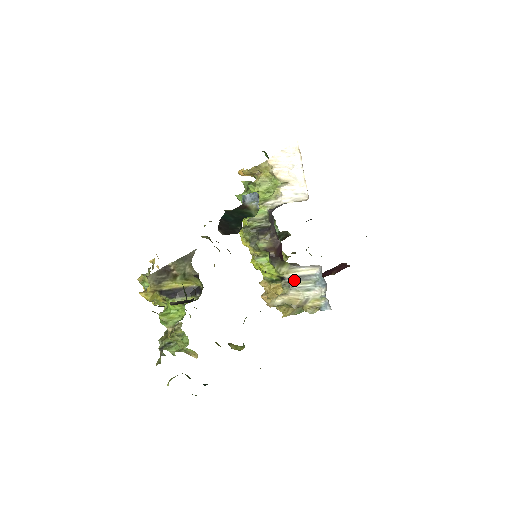
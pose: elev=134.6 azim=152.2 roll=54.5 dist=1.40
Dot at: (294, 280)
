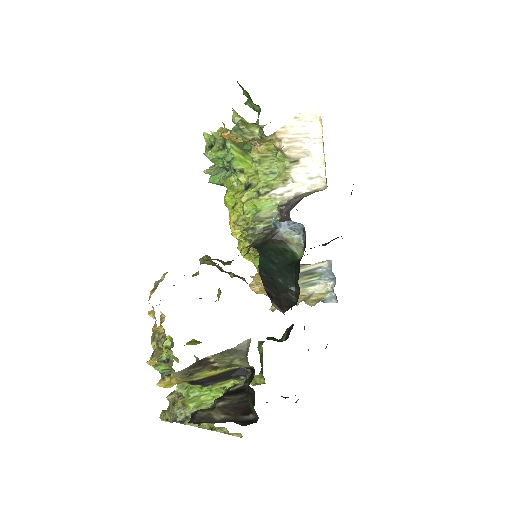
Dot at: occluded
